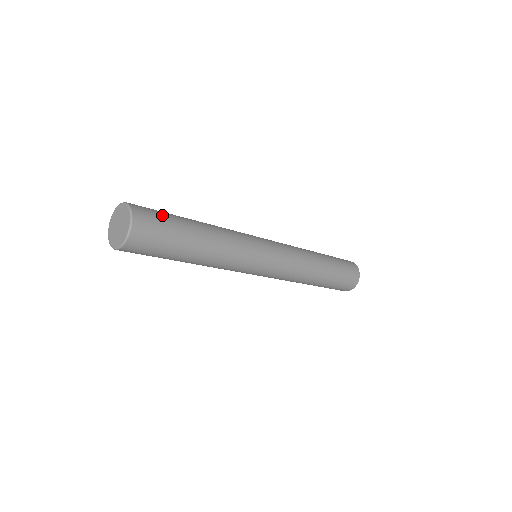
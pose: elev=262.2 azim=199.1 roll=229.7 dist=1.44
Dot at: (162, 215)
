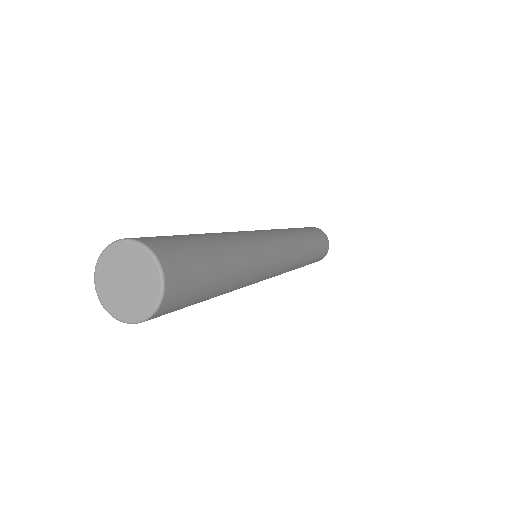
Dot at: (196, 262)
